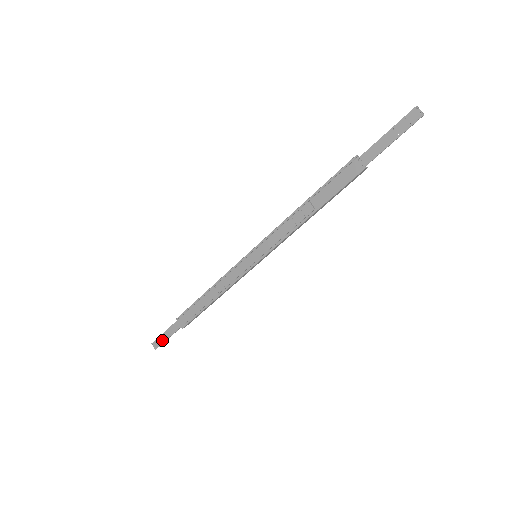
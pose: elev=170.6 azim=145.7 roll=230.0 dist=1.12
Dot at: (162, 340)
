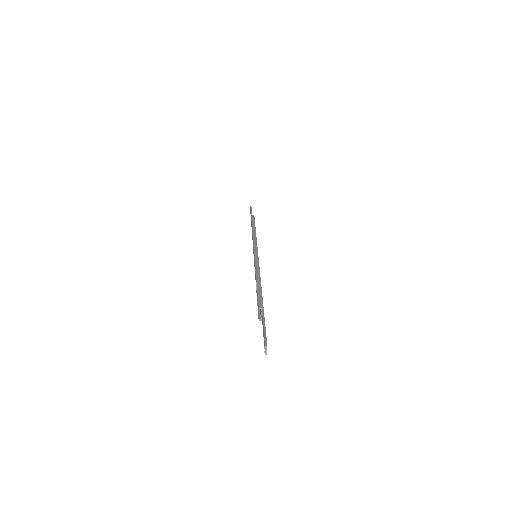
Dot at: (250, 213)
